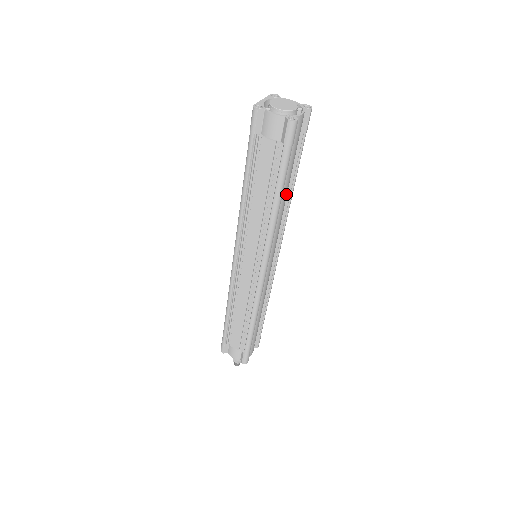
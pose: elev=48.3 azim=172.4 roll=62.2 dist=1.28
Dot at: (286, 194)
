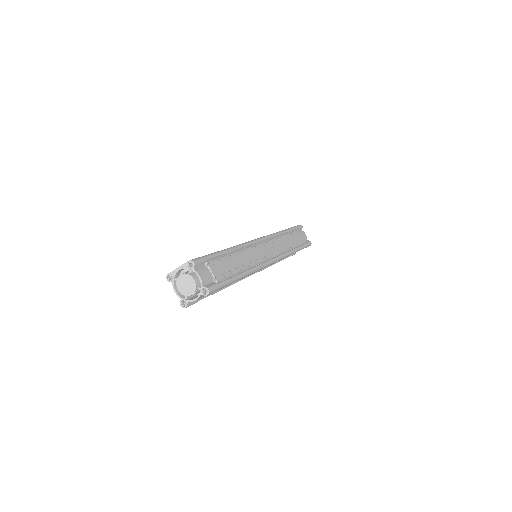
Dot at: occluded
